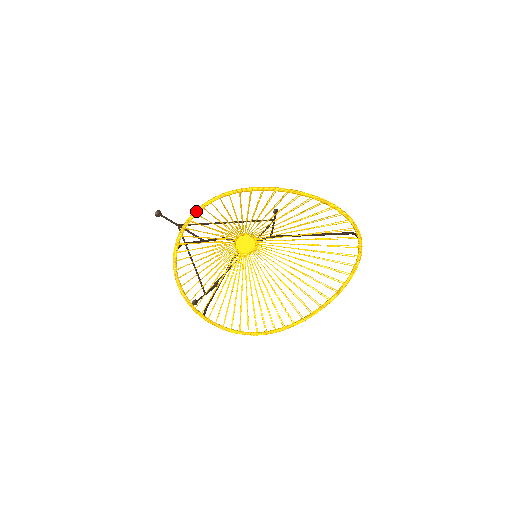
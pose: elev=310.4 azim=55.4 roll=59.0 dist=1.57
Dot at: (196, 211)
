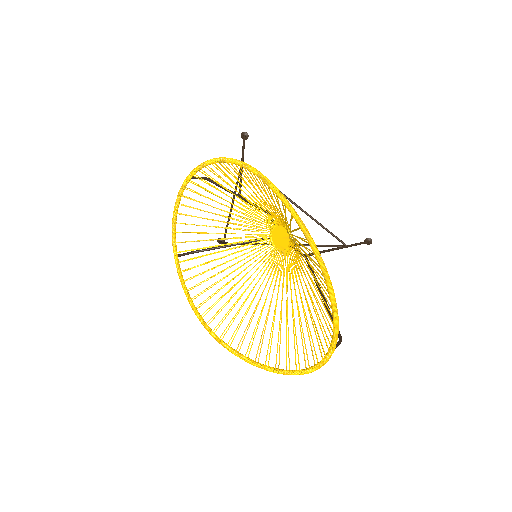
Dot at: (219, 158)
